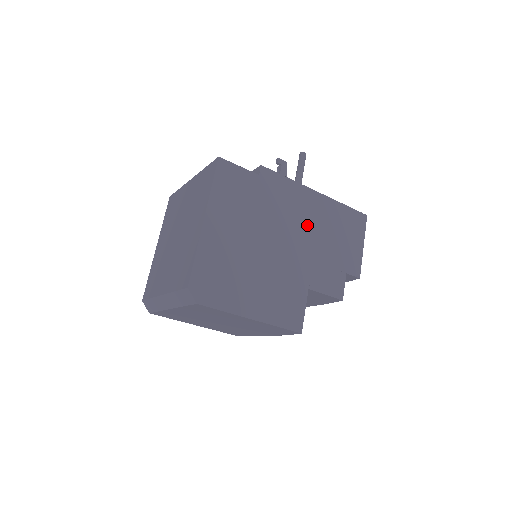
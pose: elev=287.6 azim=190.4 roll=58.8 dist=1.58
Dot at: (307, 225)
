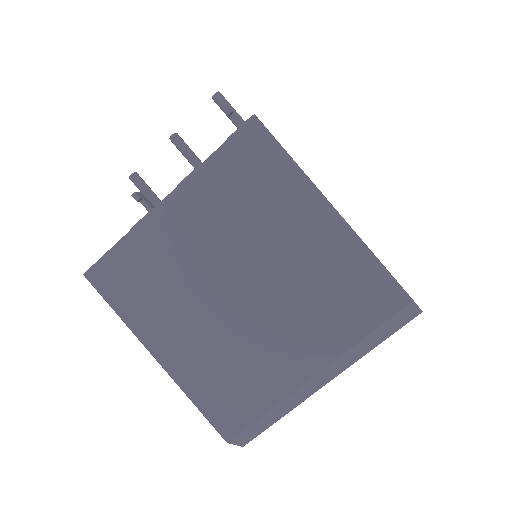
Dot at: occluded
